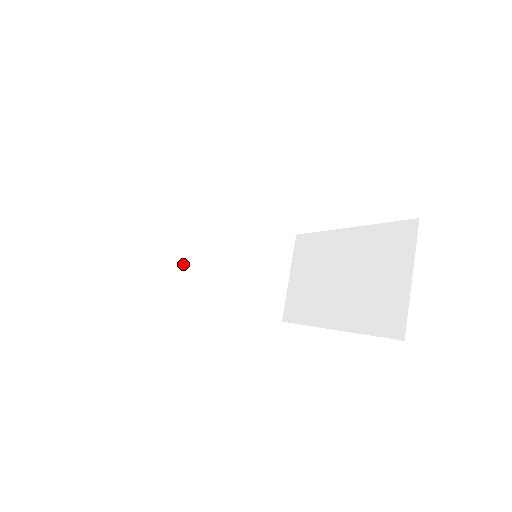
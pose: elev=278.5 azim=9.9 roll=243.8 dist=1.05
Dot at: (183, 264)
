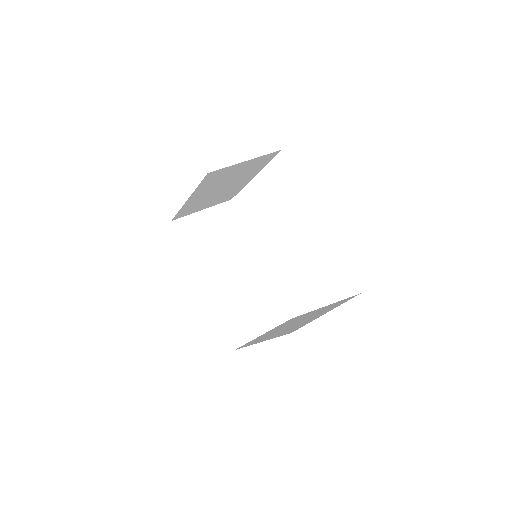
Dot at: (216, 256)
